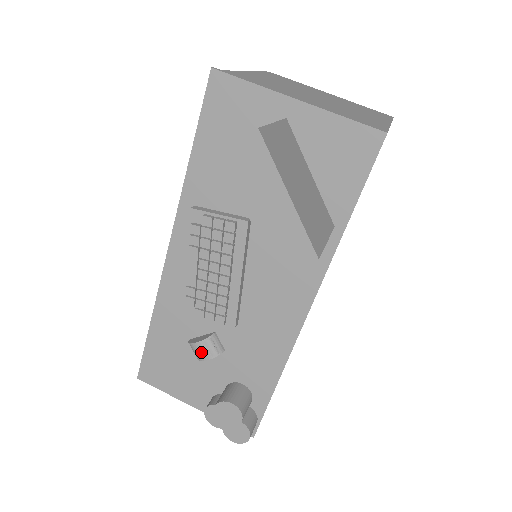
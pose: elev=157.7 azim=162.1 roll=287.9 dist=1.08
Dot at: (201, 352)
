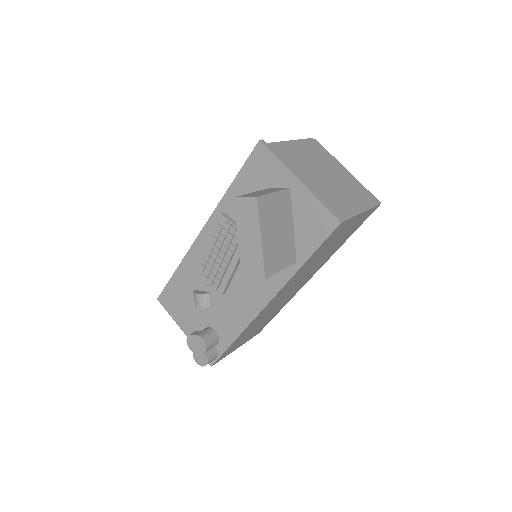
Dot at: (198, 301)
